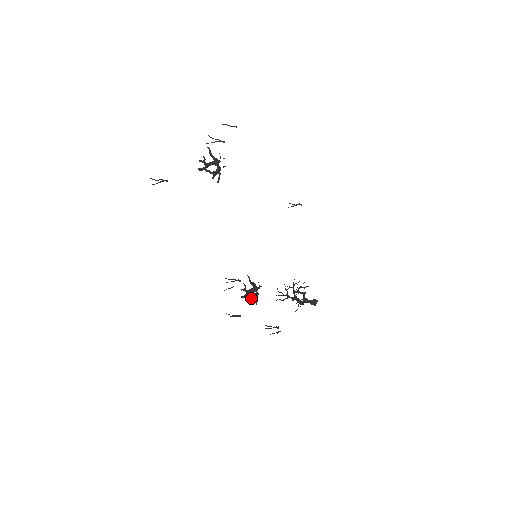
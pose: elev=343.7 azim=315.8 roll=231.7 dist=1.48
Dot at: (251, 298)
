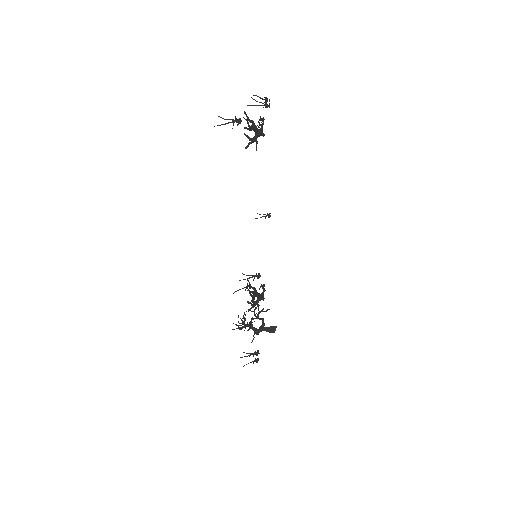
Dot at: (250, 308)
